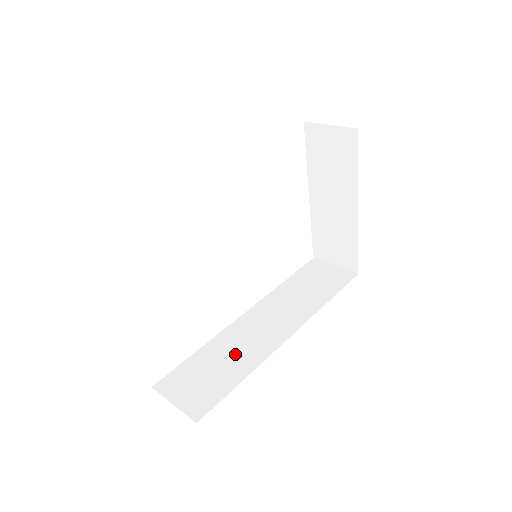
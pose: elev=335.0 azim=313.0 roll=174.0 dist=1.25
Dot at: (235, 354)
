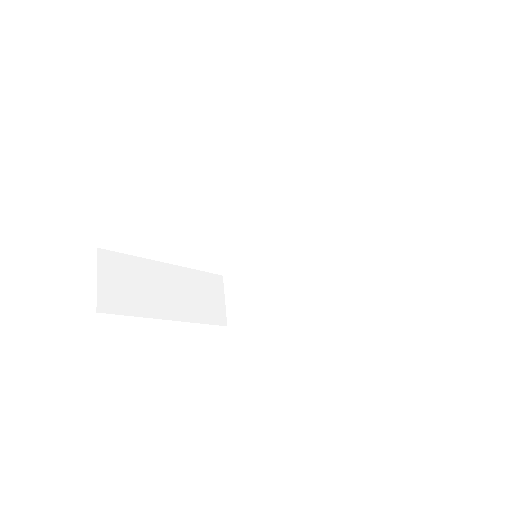
Dot at: (273, 287)
